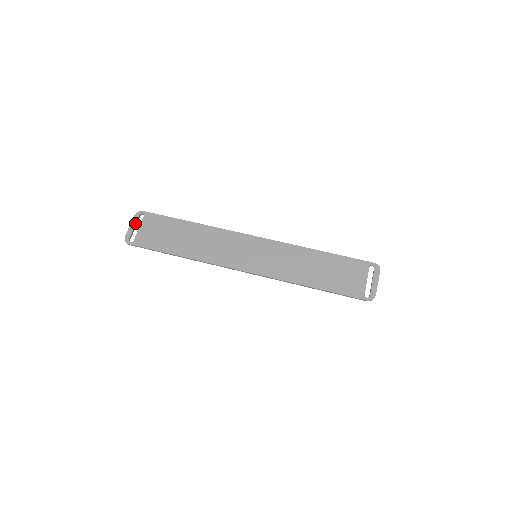
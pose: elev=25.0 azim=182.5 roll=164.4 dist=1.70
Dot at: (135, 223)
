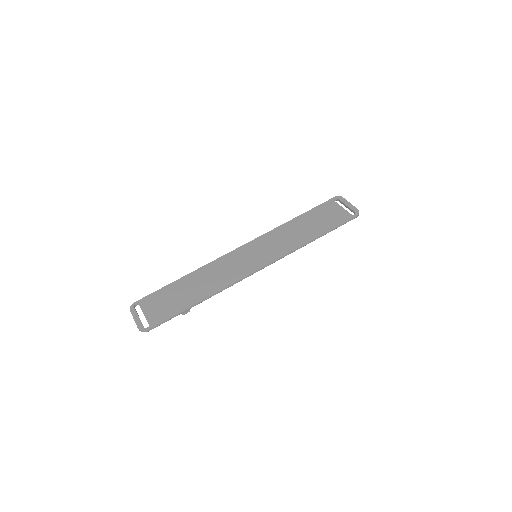
Dot at: (137, 314)
